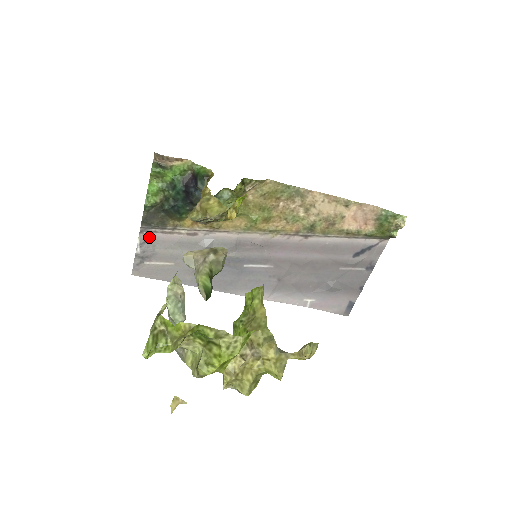
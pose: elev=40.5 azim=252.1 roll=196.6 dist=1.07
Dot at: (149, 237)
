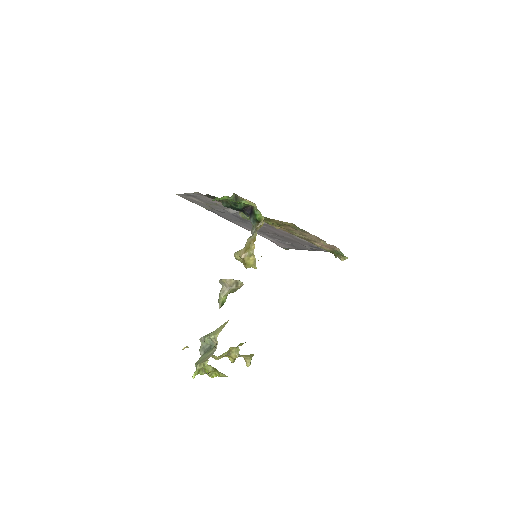
Dot at: (201, 195)
